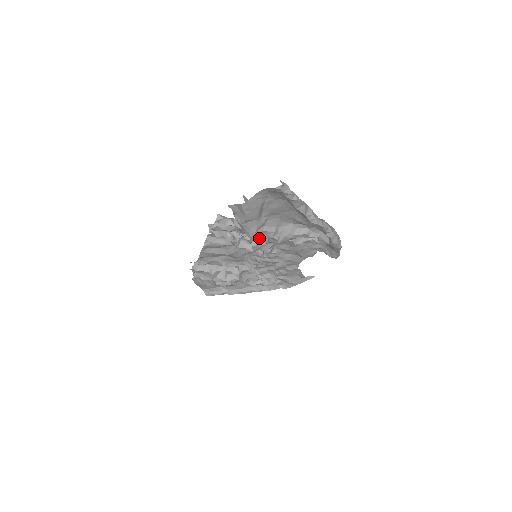
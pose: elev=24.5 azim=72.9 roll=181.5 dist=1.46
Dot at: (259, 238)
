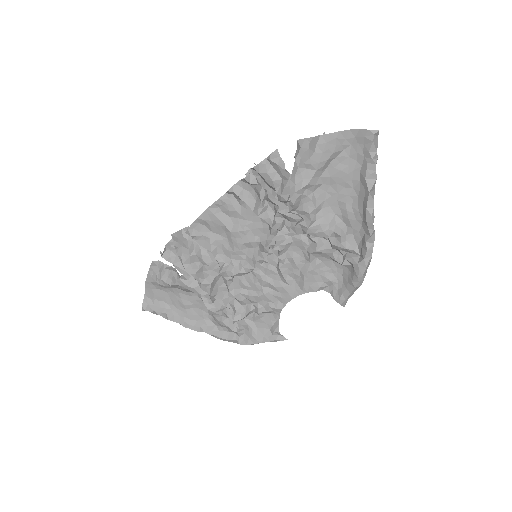
Dot at: (295, 207)
